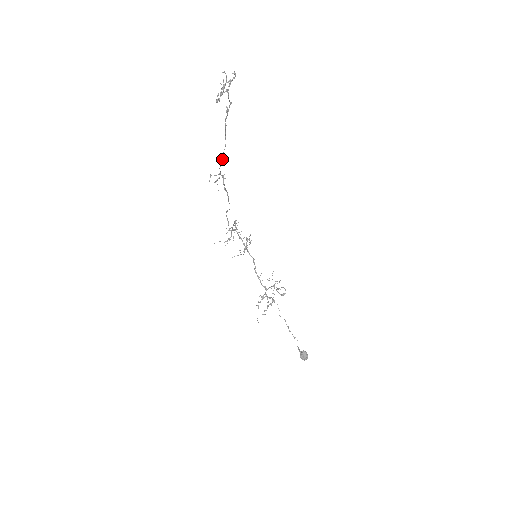
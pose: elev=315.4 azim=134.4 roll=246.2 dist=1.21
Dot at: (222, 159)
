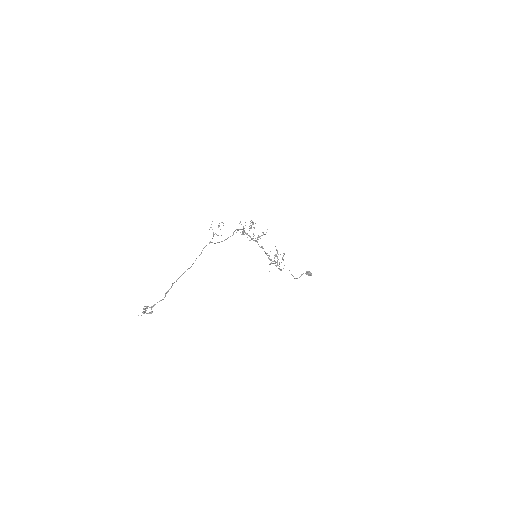
Dot at: (200, 254)
